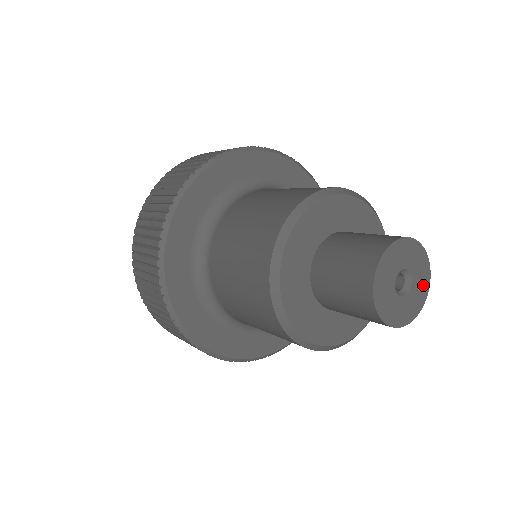
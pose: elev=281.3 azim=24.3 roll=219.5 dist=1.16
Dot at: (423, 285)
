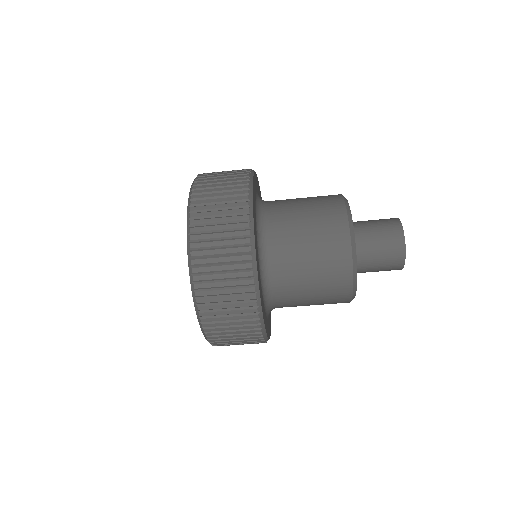
Dot at: occluded
